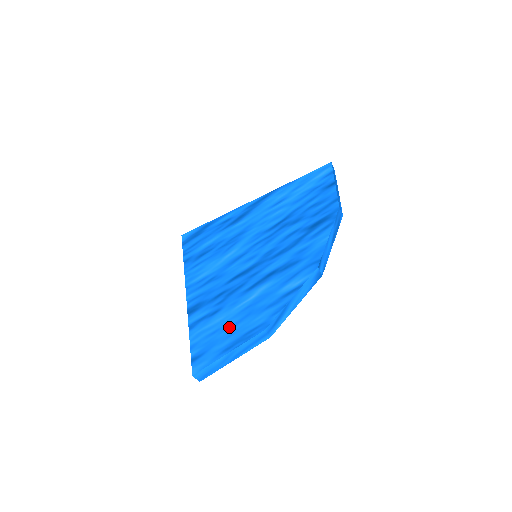
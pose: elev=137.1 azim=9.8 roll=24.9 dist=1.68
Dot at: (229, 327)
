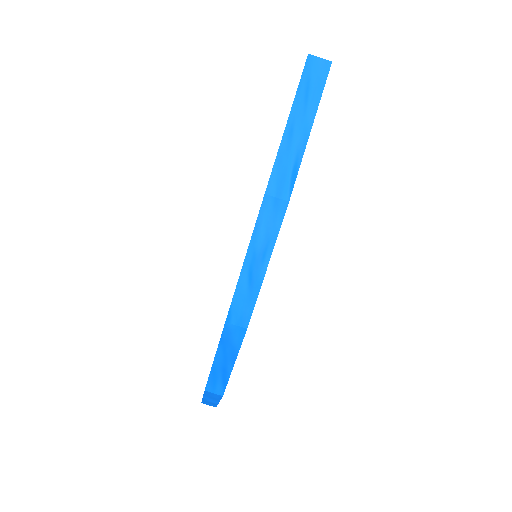
Dot at: occluded
